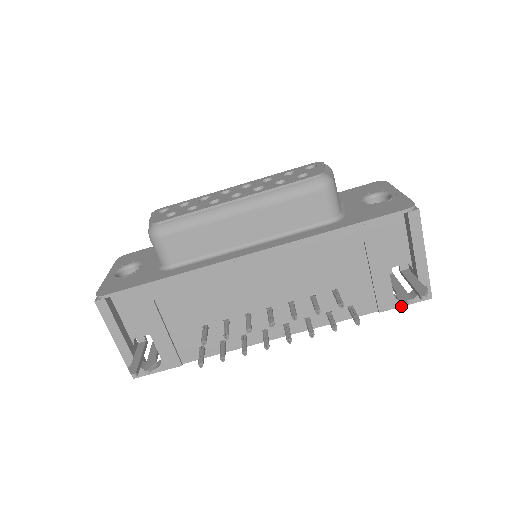
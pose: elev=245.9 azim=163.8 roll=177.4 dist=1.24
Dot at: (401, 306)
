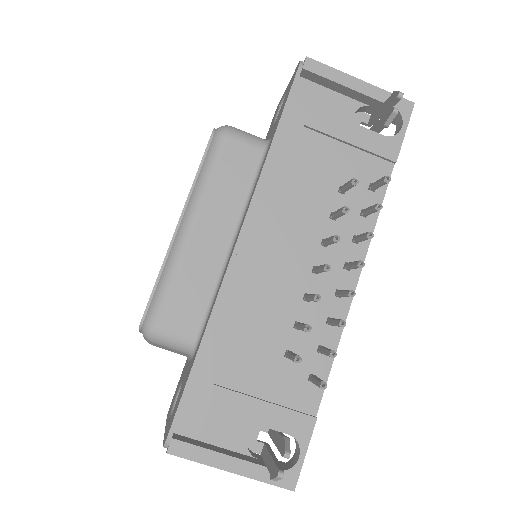
Dot at: (403, 137)
